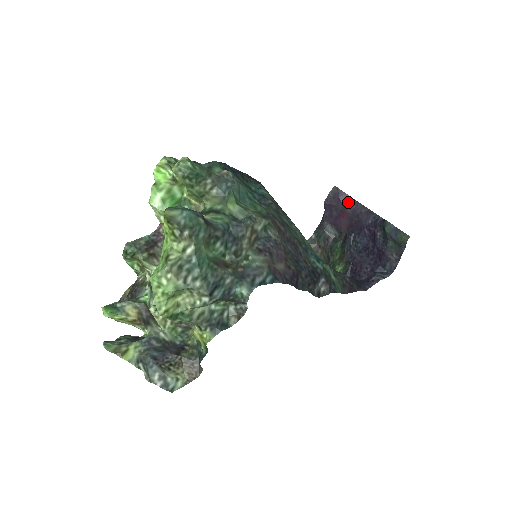
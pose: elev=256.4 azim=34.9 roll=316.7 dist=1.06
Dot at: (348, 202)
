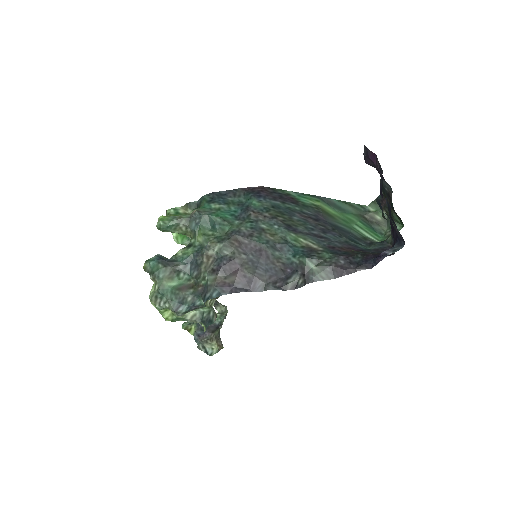
Dot at: (376, 162)
